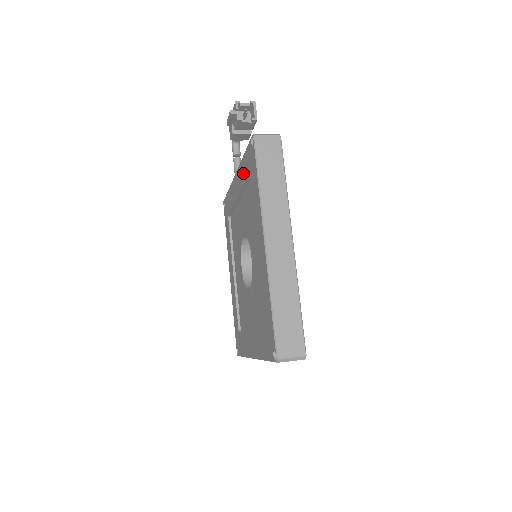
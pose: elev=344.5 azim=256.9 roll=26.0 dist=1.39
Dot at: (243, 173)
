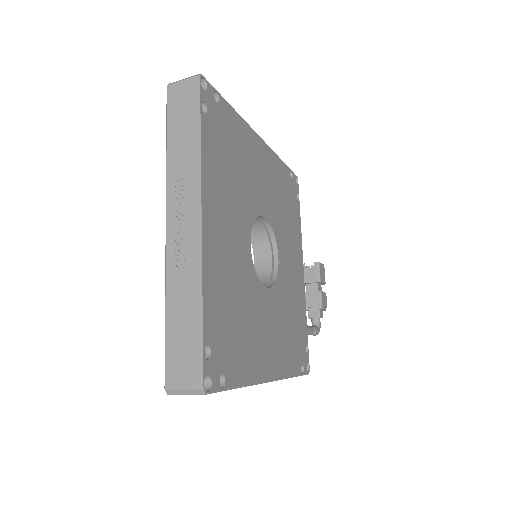
Dot at: occluded
